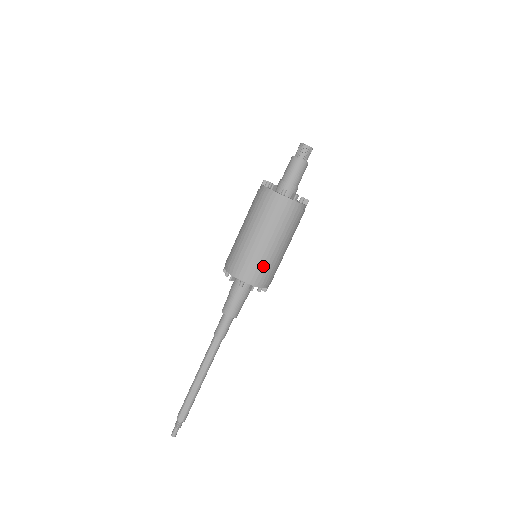
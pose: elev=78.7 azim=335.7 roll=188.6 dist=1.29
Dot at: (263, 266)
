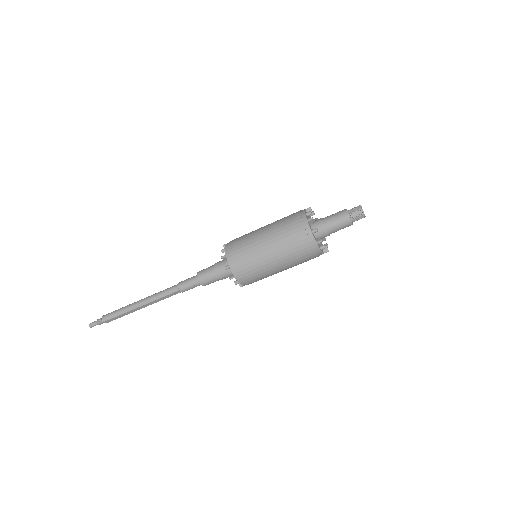
Dot at: occluded
